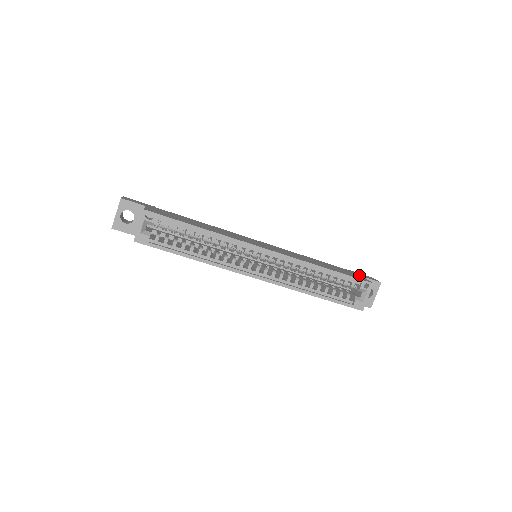
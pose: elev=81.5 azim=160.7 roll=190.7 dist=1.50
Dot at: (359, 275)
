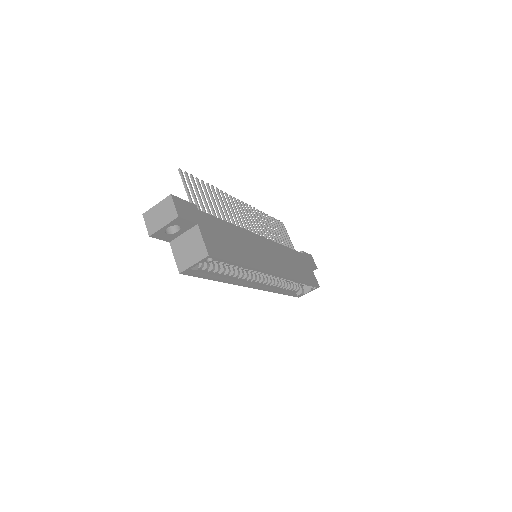
Dot at: (310, 266)
